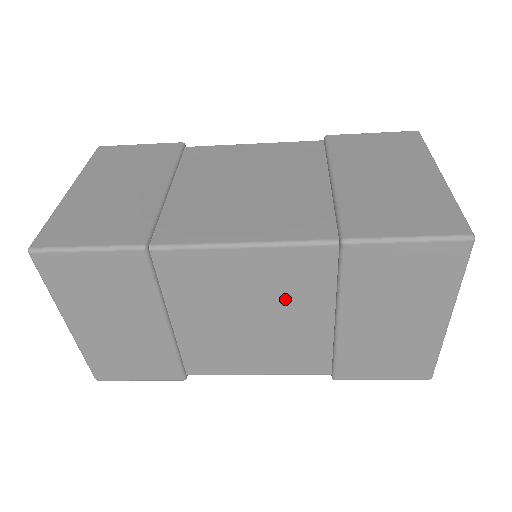
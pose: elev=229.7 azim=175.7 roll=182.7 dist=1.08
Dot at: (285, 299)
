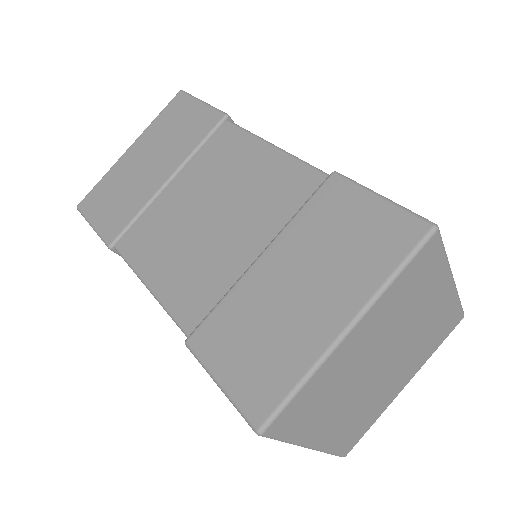
Dot at: occluded
